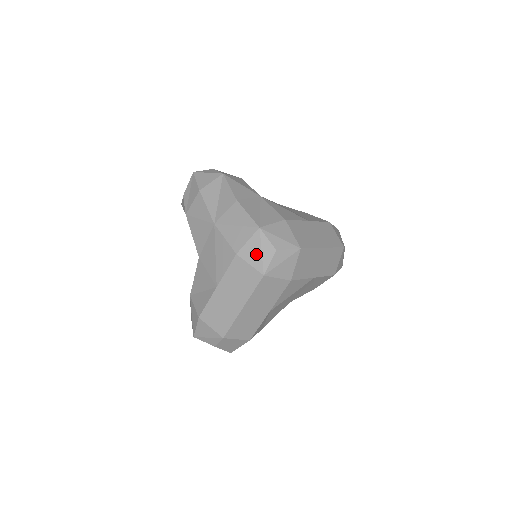
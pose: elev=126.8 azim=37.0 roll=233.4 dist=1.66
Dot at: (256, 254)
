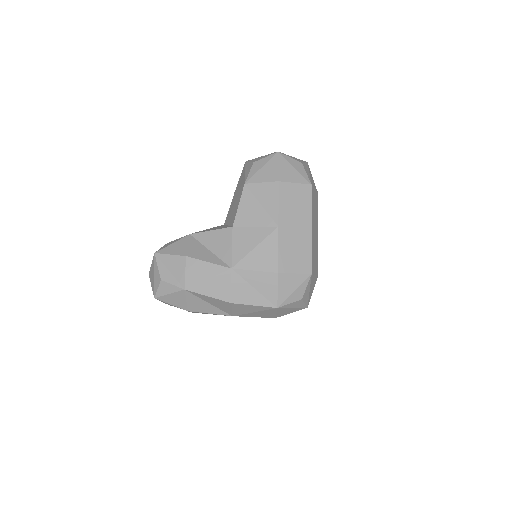
Dot at: (290, 310)
